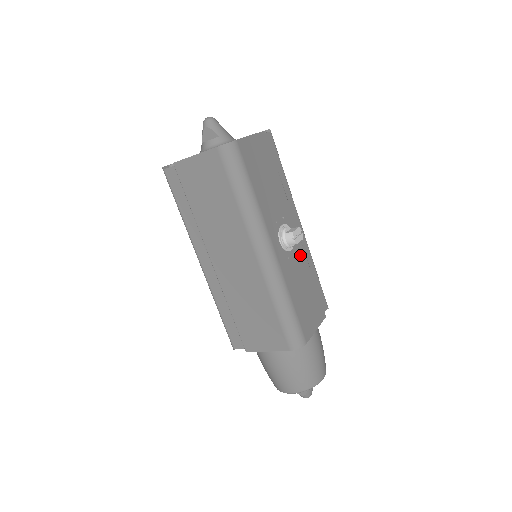
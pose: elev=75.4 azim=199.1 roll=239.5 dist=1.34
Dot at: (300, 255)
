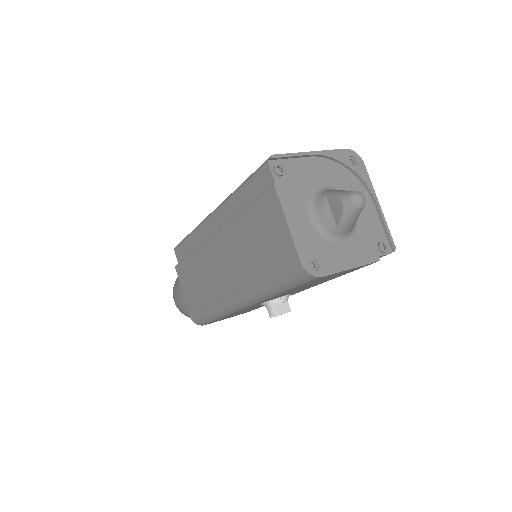
Dot at: occluded
